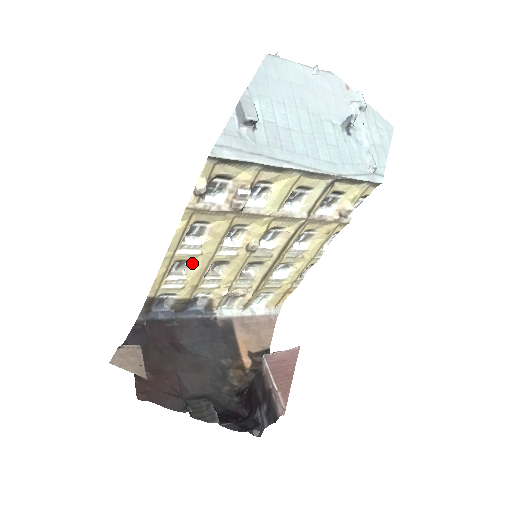
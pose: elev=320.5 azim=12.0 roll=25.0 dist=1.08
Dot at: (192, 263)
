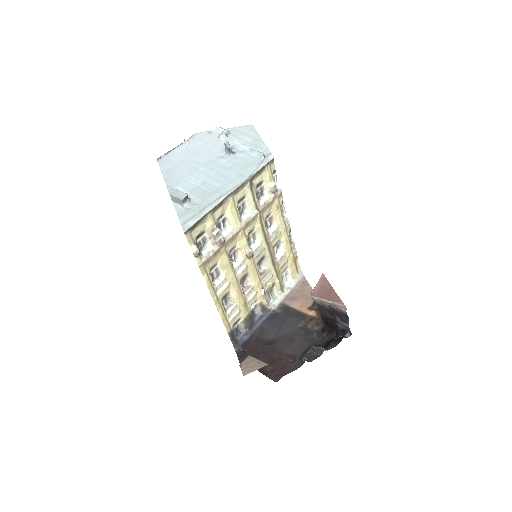
Dot at: (230, 293)
